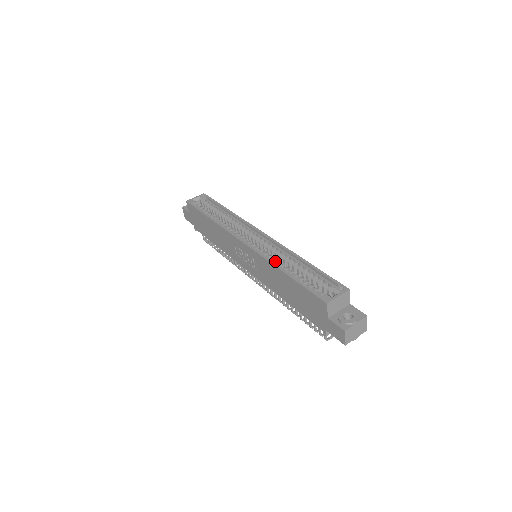
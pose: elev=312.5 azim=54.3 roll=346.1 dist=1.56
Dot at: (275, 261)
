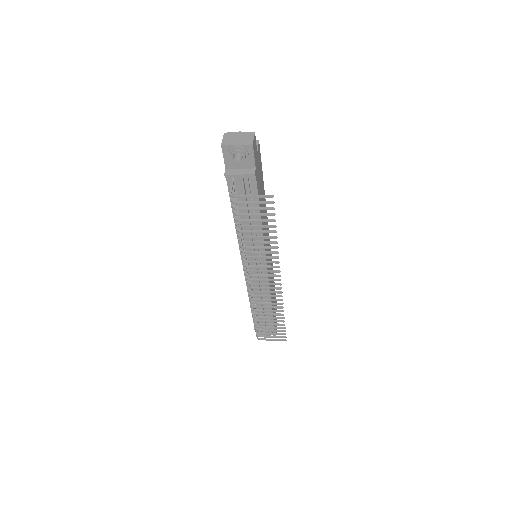
Dot at: occluded
